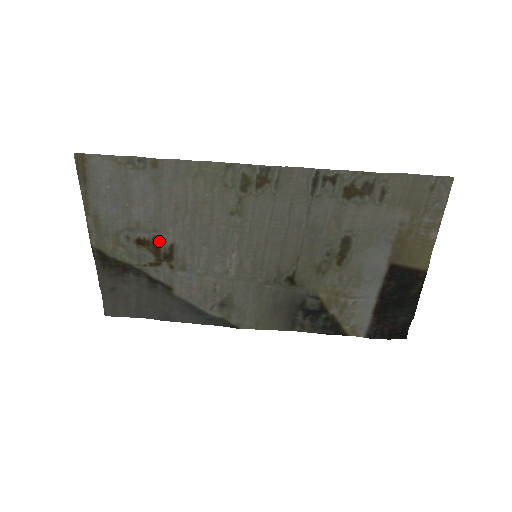
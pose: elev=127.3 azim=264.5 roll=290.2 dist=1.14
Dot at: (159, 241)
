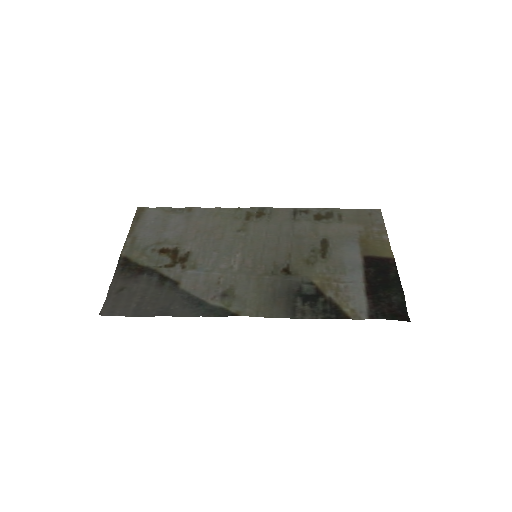
Dot at: (179, 250)
